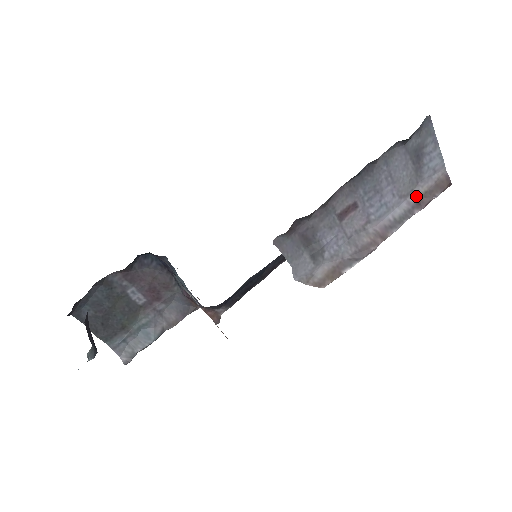
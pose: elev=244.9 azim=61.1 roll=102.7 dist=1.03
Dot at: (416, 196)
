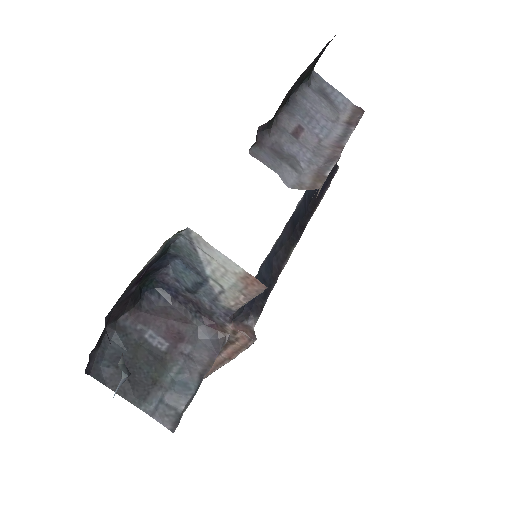
Dot at: (344, 121)
